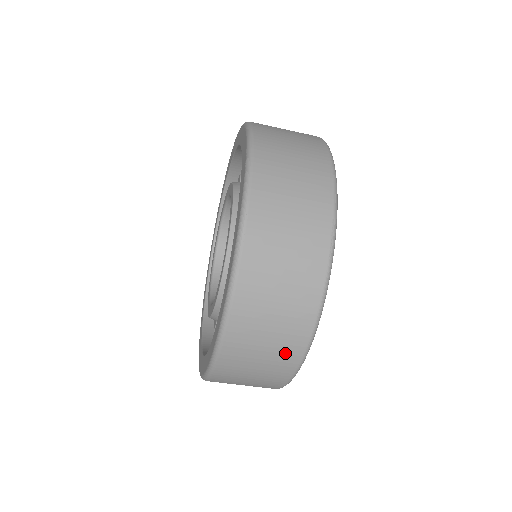
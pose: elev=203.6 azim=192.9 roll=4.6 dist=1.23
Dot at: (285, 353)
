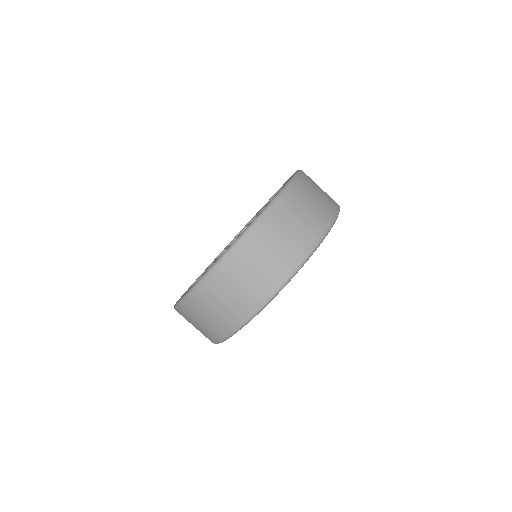
Dot at: (206, 335)
